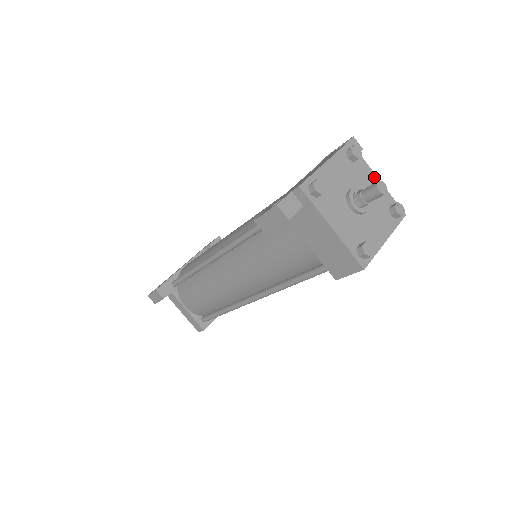
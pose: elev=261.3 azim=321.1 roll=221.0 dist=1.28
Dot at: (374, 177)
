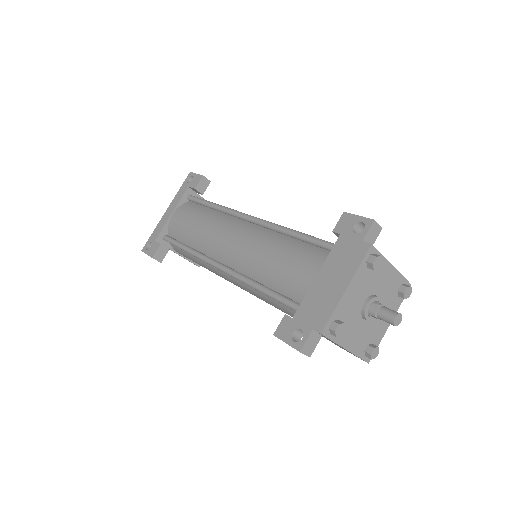
Dot at: (389, 268)
